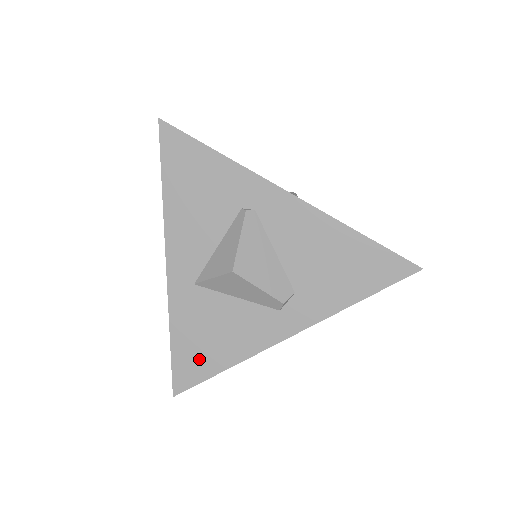
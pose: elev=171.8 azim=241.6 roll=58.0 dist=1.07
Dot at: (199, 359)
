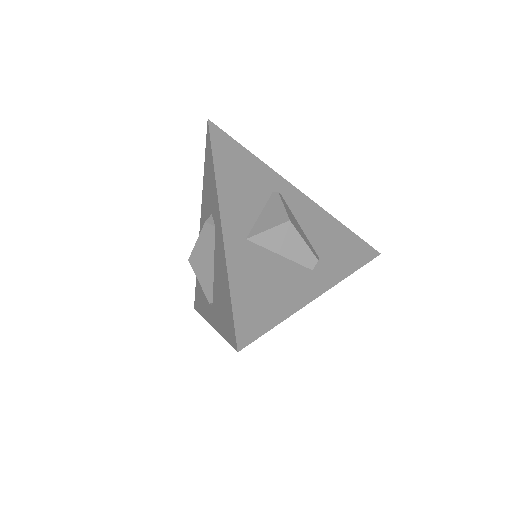
Dot at: (258, 309)
